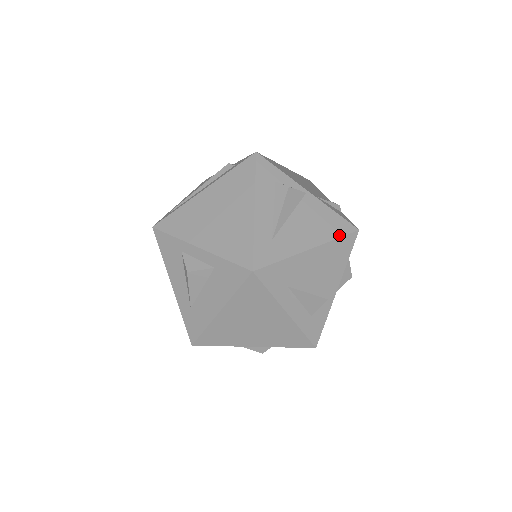
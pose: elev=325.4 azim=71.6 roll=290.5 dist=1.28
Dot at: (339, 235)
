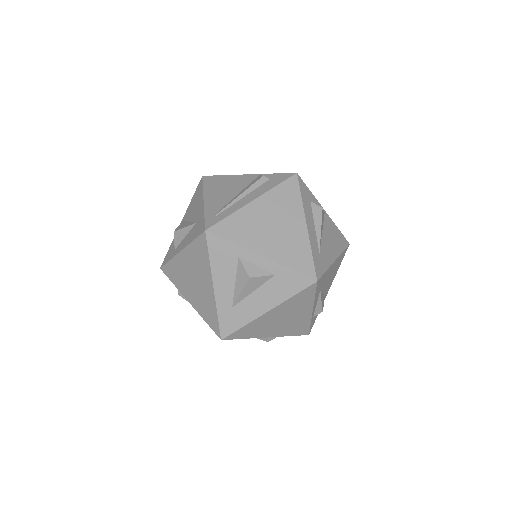
Dot at: (343, 248)
